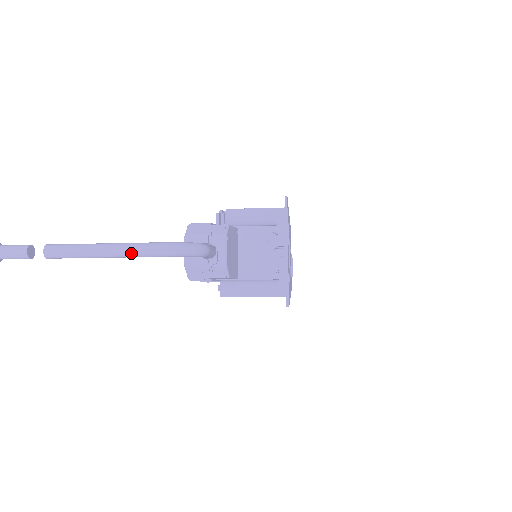
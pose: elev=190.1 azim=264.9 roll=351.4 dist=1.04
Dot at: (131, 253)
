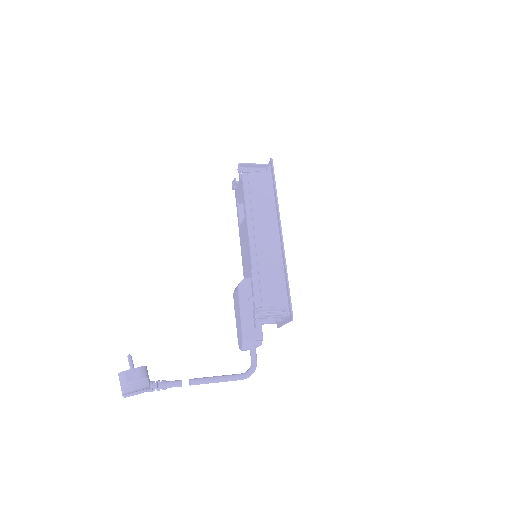
Dot at: occluded
